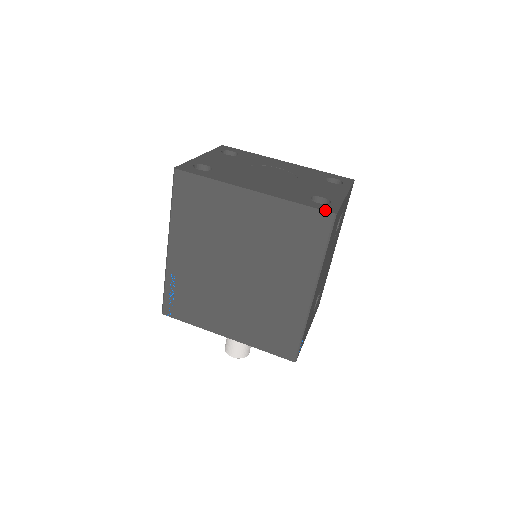
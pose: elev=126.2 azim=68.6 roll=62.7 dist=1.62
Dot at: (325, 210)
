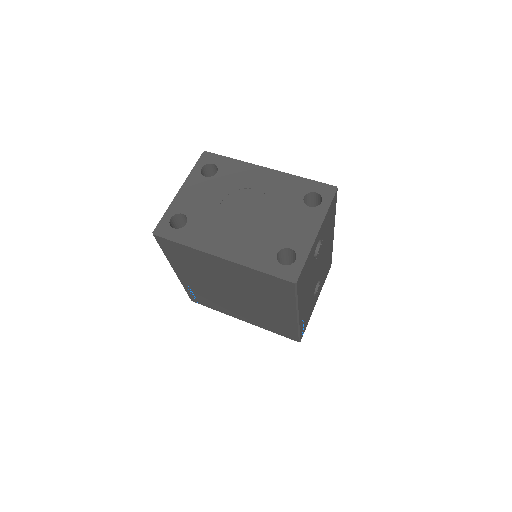
Dot at: (286, 279)
